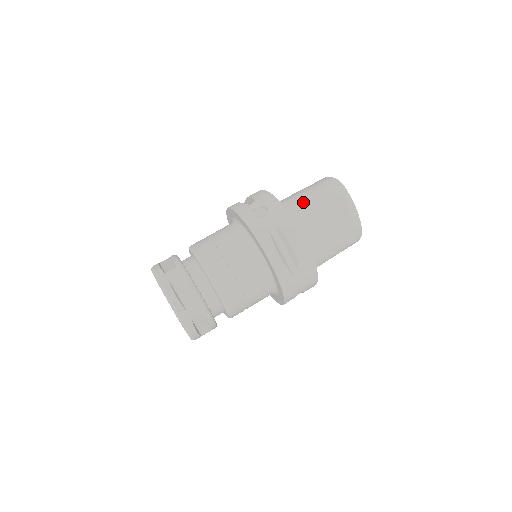
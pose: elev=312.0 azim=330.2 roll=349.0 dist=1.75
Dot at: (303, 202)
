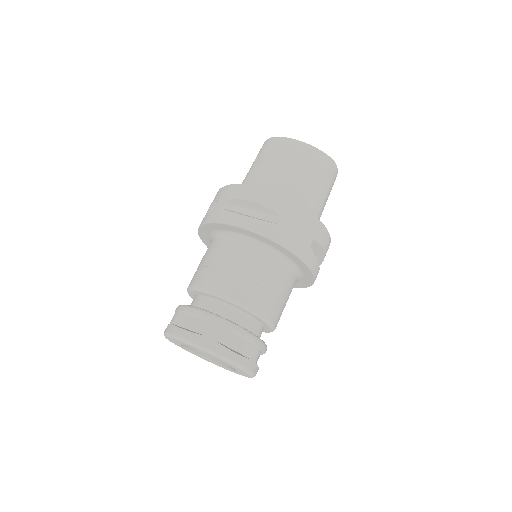
Dot at: (248, 175)
